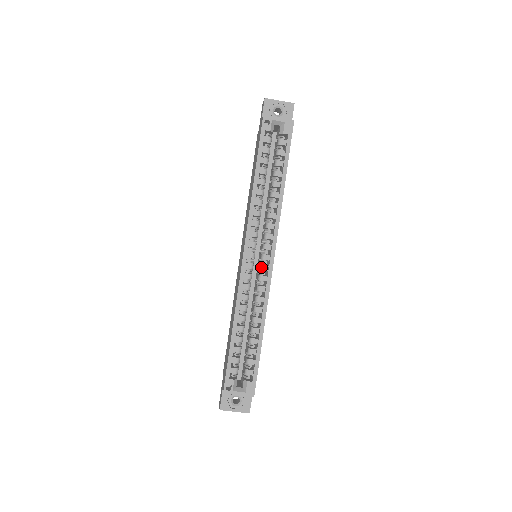
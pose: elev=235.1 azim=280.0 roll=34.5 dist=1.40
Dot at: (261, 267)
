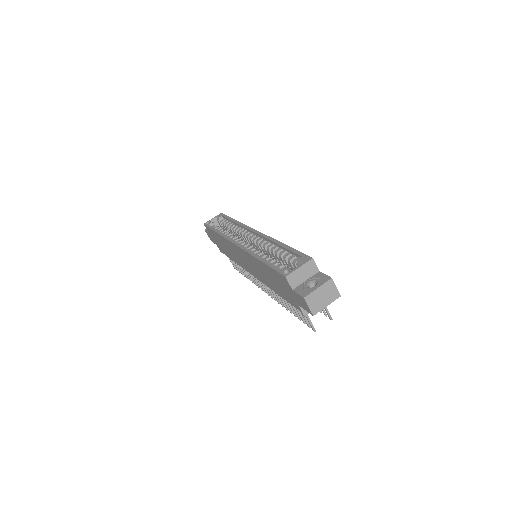
Dot at: (253, 240)
